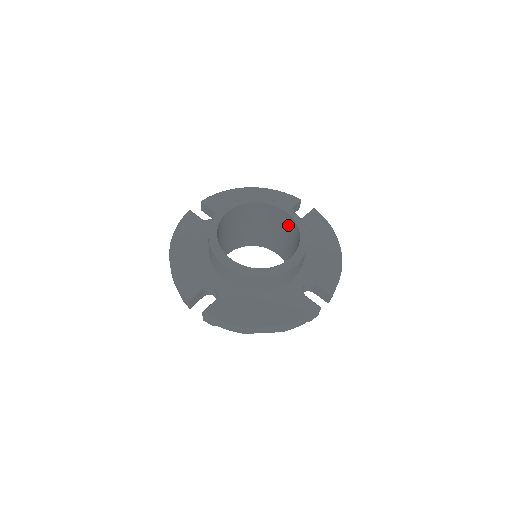
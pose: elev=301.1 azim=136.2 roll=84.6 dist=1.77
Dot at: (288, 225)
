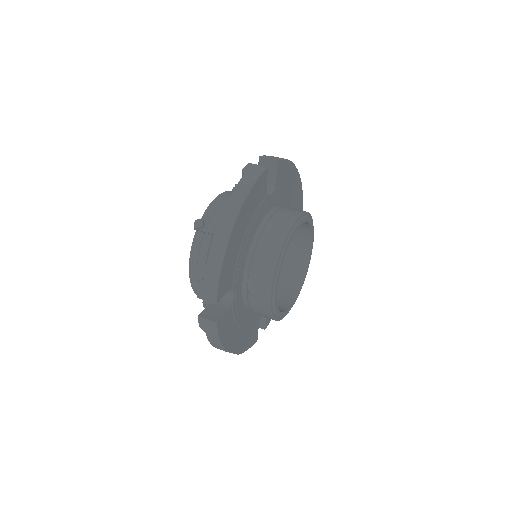
Dot at: (295, 251)
